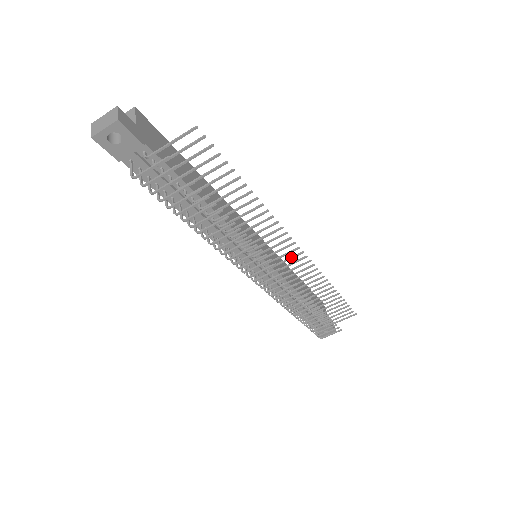
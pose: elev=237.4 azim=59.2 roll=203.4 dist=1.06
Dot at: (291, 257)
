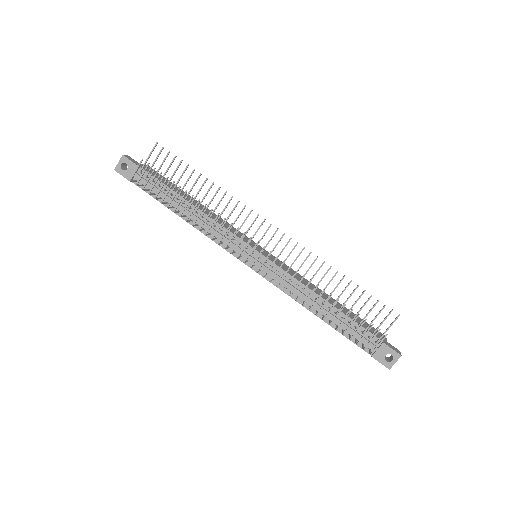
Dot at: (271, 237)
